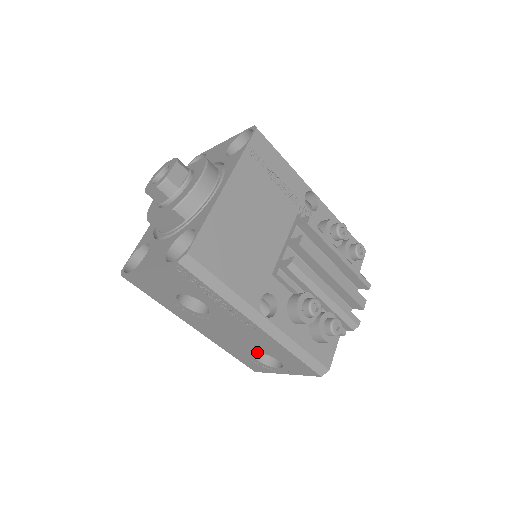
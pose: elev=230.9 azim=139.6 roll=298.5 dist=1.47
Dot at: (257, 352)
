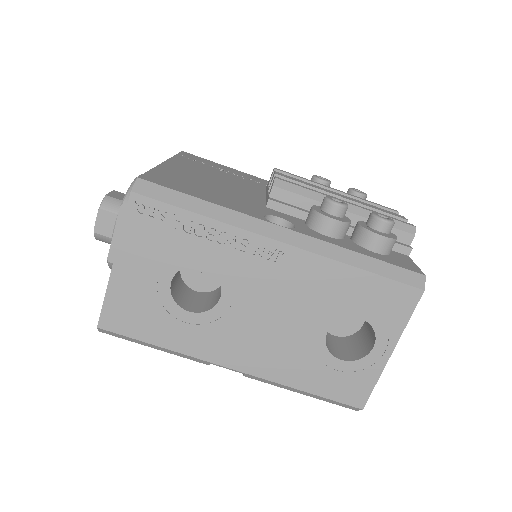
Dot at: (326, 331)
